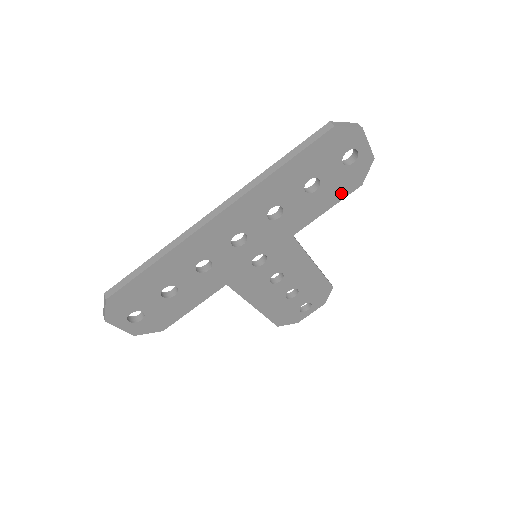
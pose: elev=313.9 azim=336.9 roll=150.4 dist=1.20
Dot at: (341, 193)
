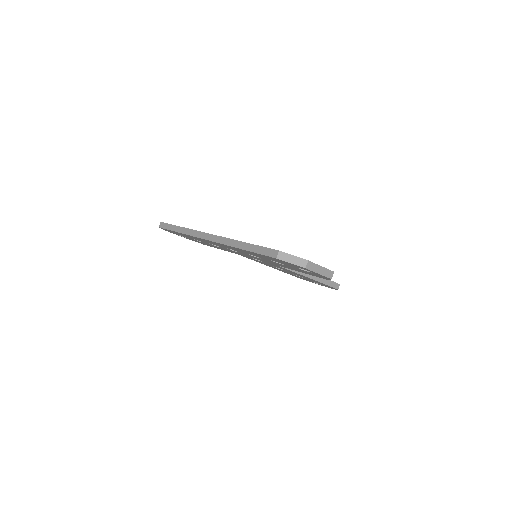
Dot at: (310, 274)
